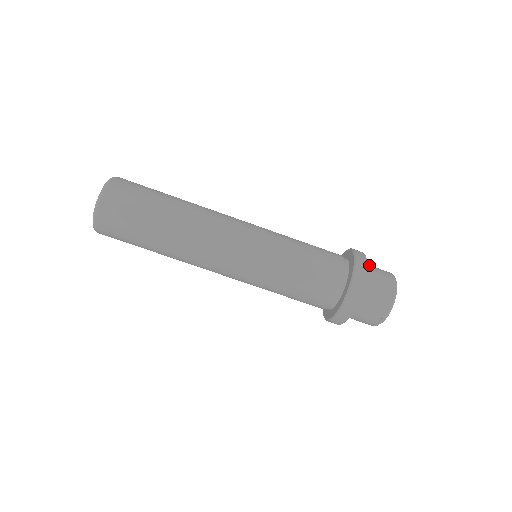
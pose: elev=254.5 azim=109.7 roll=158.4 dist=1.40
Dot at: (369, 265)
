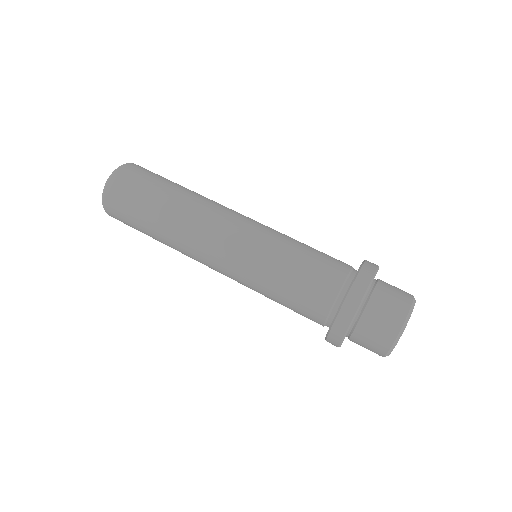
Dot at: occluded
